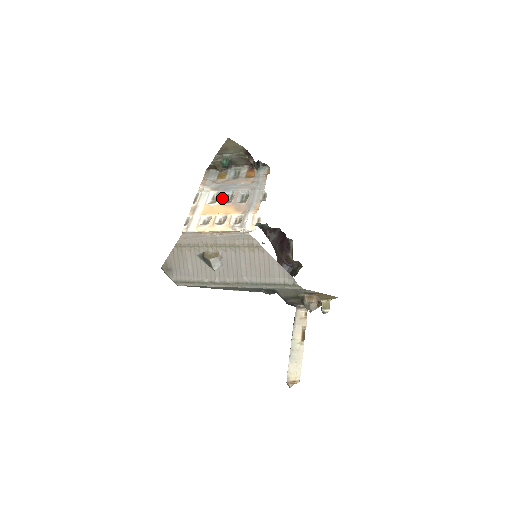
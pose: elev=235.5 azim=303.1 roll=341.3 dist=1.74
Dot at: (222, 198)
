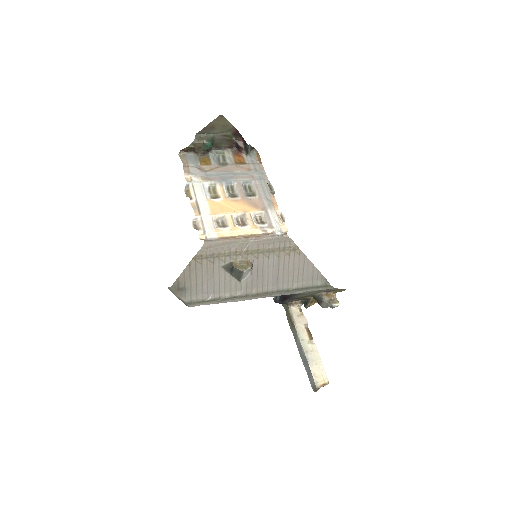
Dot at: (224, 191)
